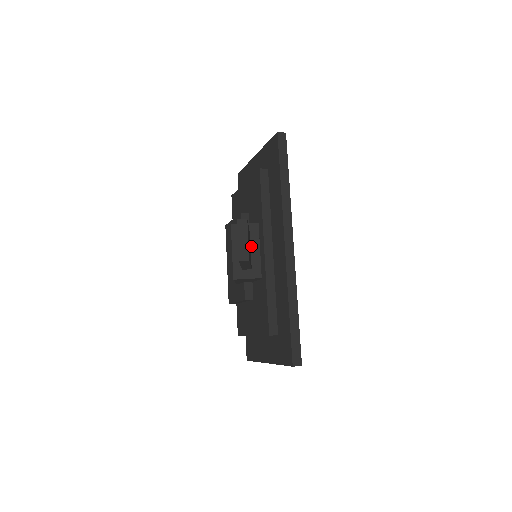
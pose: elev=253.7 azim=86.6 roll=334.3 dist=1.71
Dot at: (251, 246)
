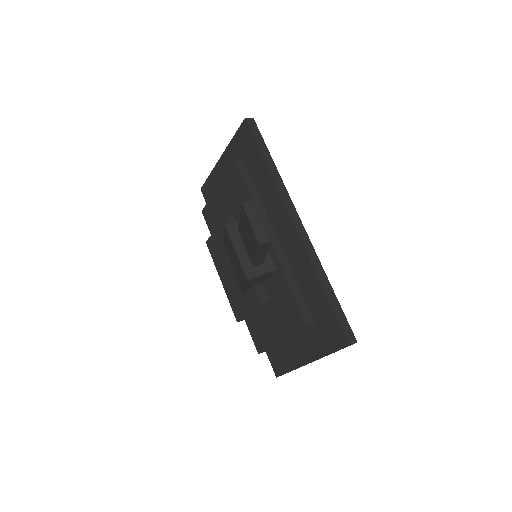
Dot at: occluded
